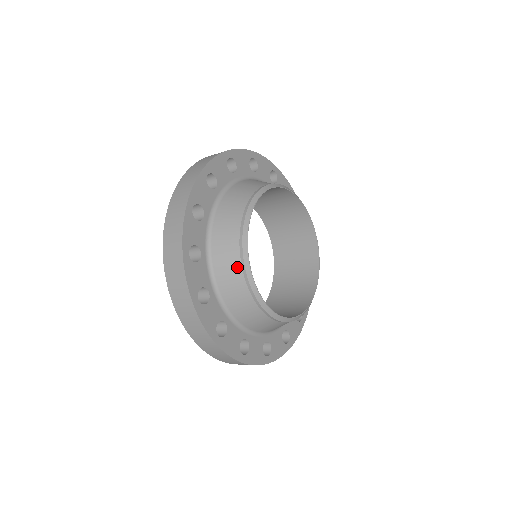
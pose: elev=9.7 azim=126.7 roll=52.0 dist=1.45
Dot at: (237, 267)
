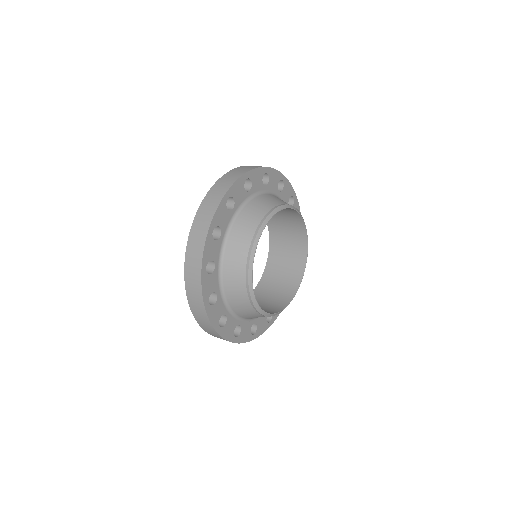
Dot at: (242, 280)
